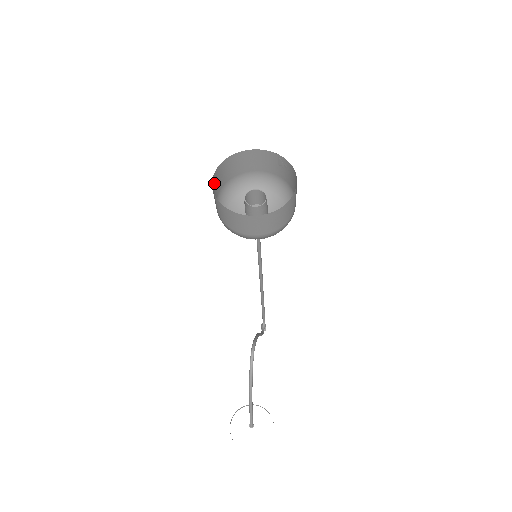
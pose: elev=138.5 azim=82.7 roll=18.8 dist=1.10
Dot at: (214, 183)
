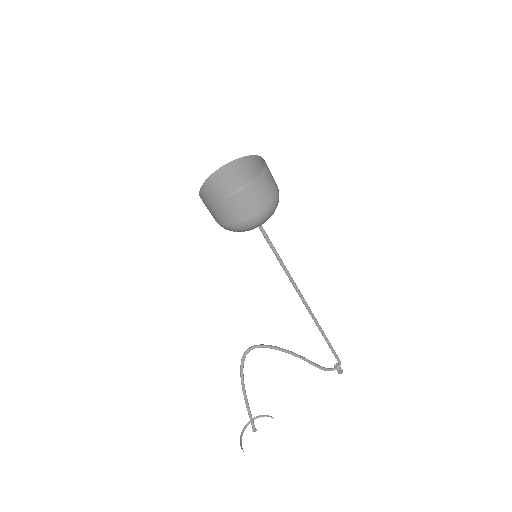
Dot at: (224, 175)
